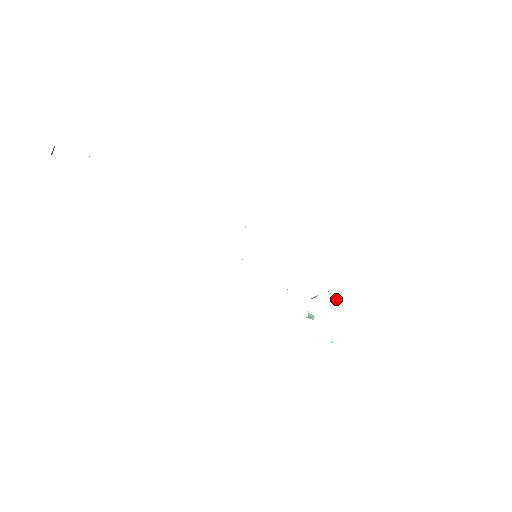
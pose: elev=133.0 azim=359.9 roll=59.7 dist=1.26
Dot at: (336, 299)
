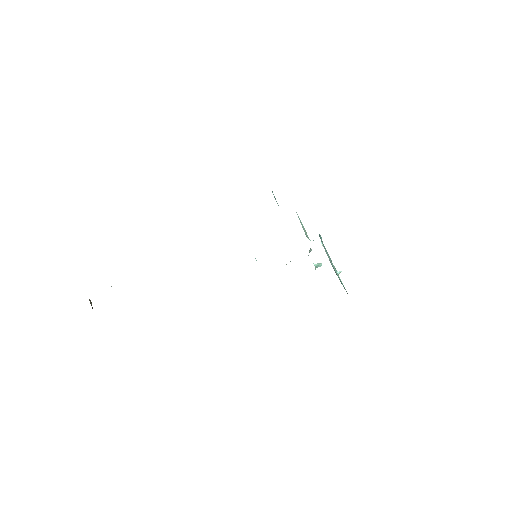
Dot at: (321, 242)
